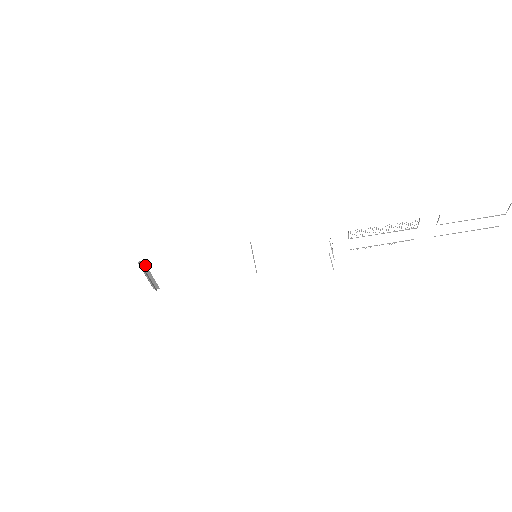
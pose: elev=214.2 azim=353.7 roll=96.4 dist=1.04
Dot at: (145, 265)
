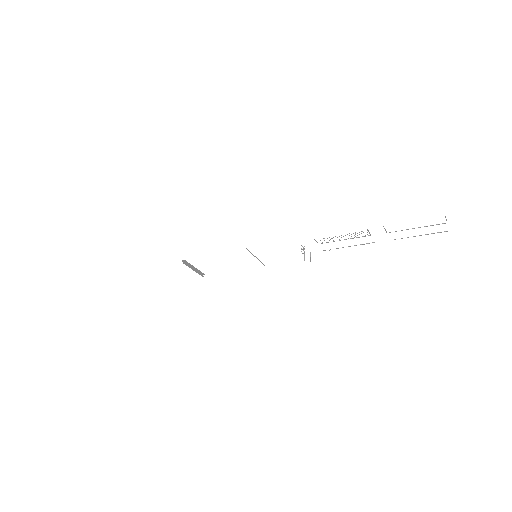
Dot at: (187, 262)
